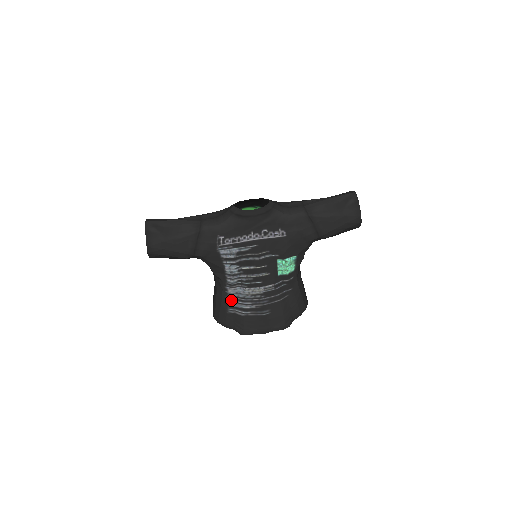
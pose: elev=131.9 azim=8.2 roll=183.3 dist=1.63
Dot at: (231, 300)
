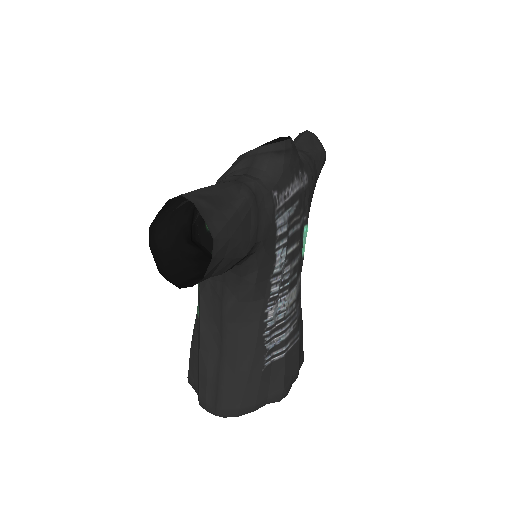
Dot at: (269, 336)
